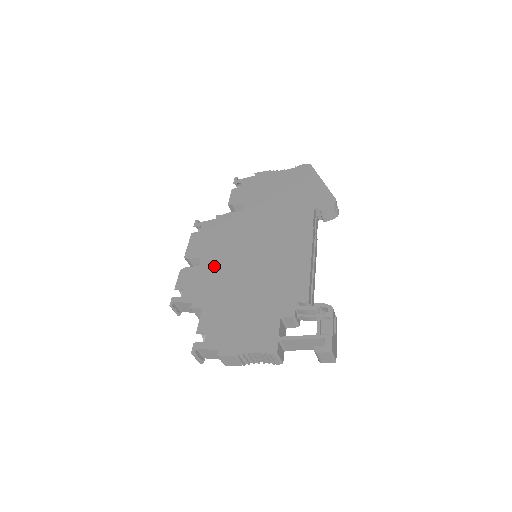
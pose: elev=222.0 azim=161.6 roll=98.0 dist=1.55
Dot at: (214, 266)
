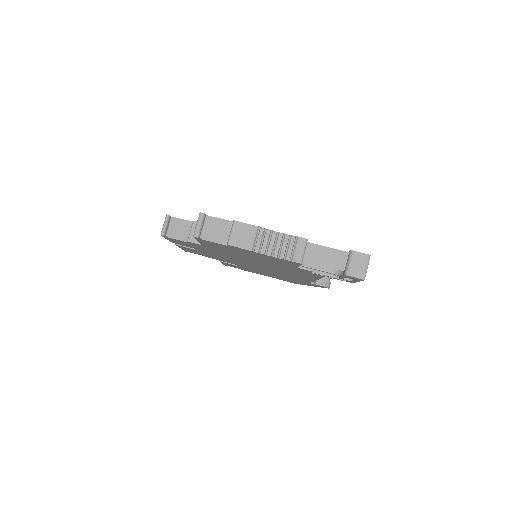
Dot at: occluded
